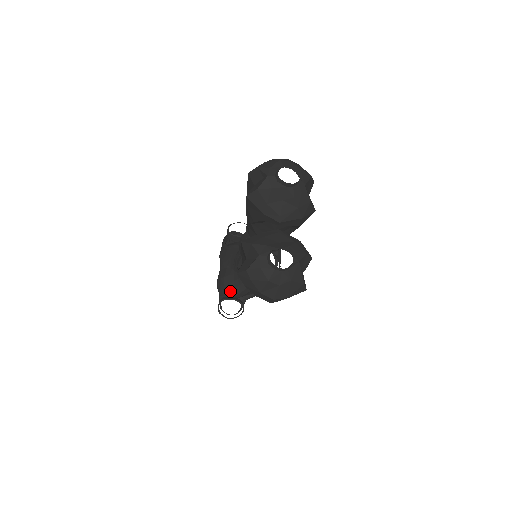
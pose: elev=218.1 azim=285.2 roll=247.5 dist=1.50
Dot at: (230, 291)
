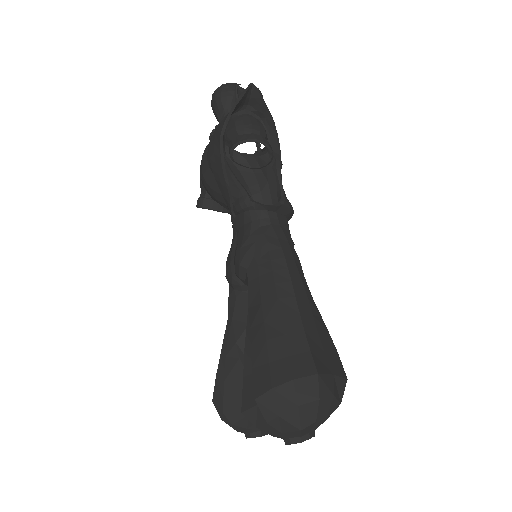
Dot at: occluded
